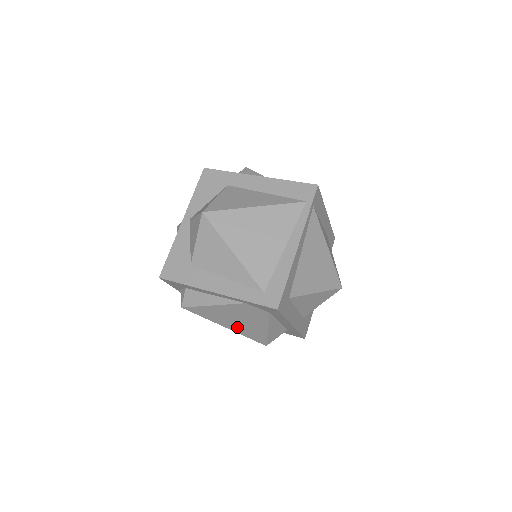
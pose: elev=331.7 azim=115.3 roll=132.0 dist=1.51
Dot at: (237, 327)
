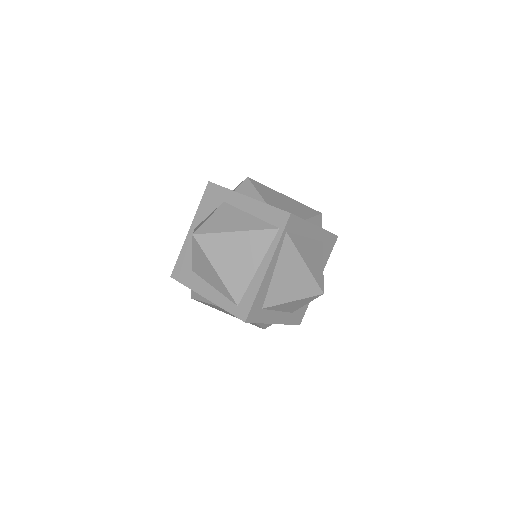
Dot at: occluded
